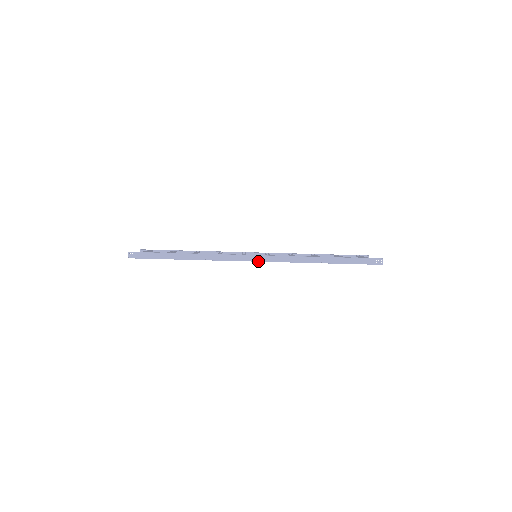
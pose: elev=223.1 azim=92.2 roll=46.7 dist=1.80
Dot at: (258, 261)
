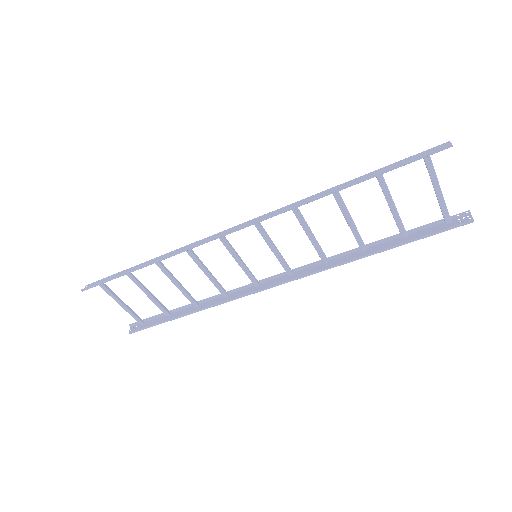
Dot at: (236, 229)
